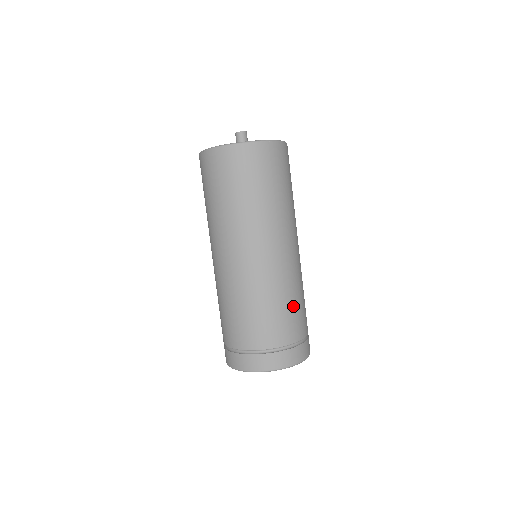
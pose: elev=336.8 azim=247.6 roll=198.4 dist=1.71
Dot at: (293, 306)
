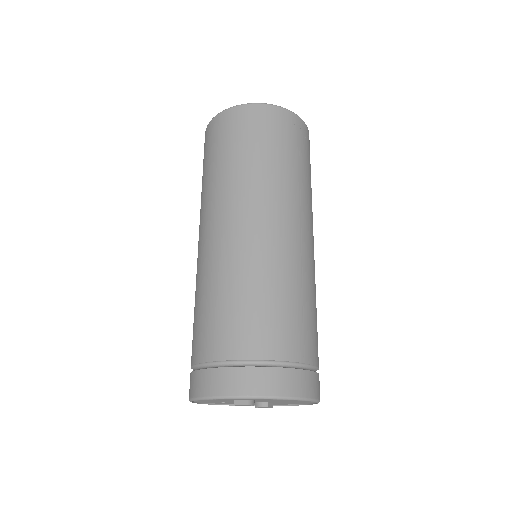
Dot at: (250, 303)
